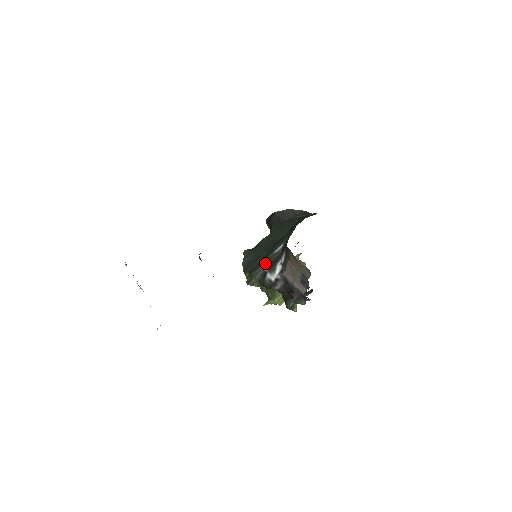
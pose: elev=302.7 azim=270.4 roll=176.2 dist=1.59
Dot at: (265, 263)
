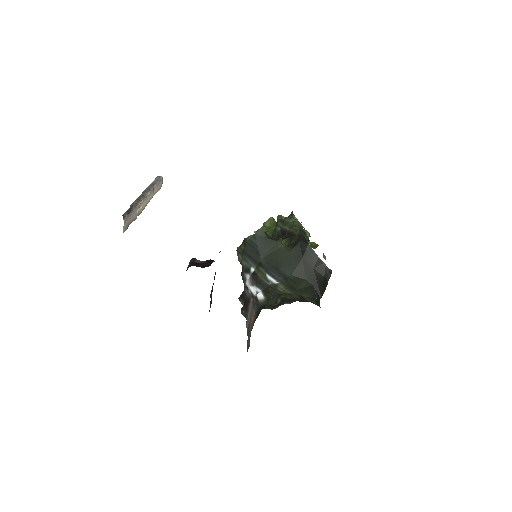
Dot at: (256, 266)
